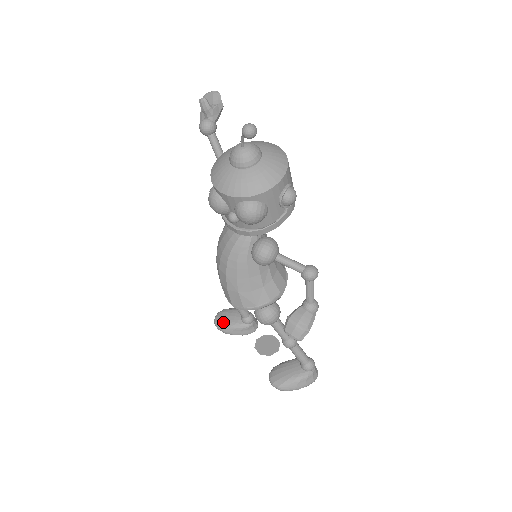
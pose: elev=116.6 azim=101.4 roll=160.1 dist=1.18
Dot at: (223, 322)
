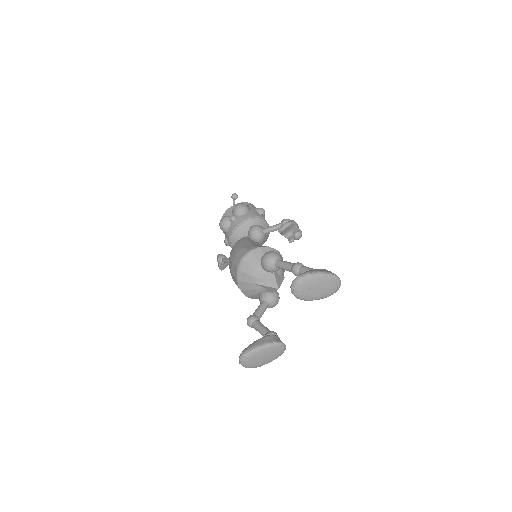
Dot at: occluded
